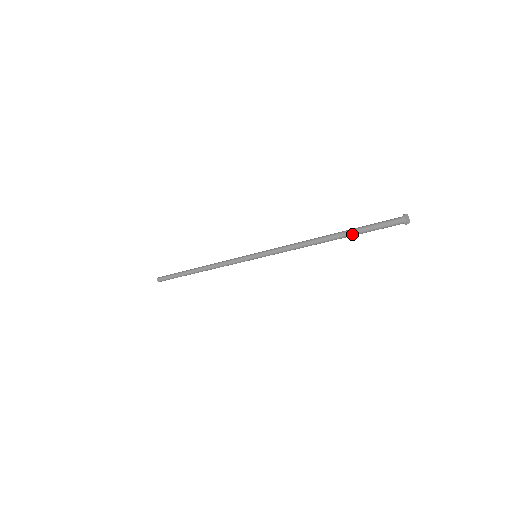
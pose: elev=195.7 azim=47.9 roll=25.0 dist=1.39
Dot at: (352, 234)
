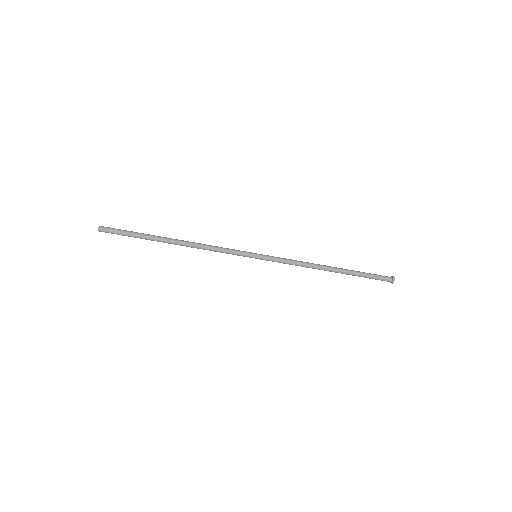
Dot at: (353, 275)
